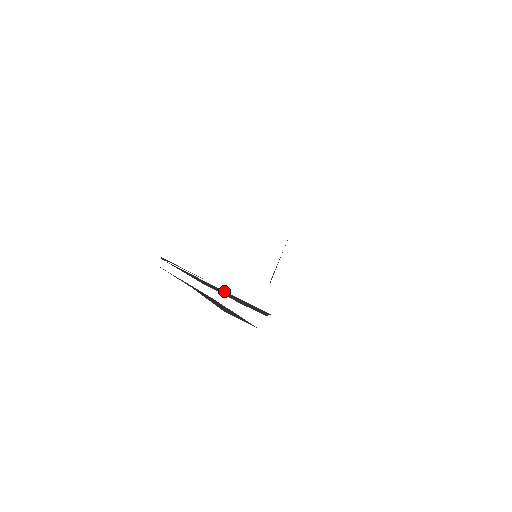
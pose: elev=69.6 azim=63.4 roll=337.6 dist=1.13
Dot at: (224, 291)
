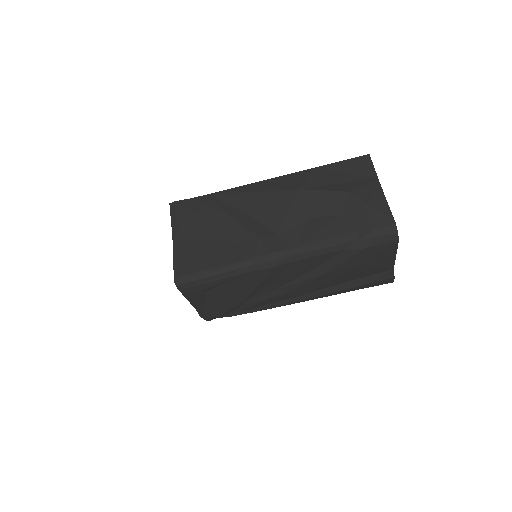
Dot at: (261, 224)
